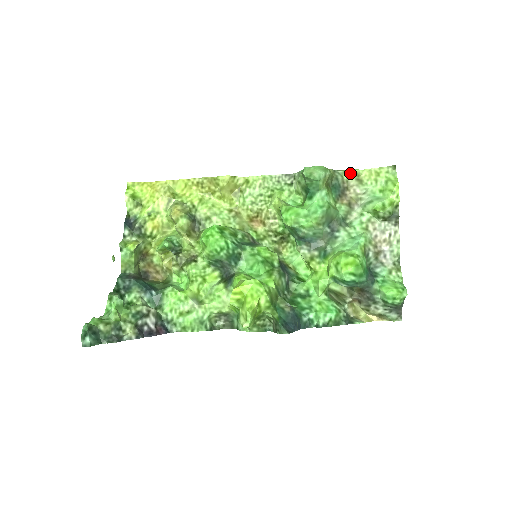
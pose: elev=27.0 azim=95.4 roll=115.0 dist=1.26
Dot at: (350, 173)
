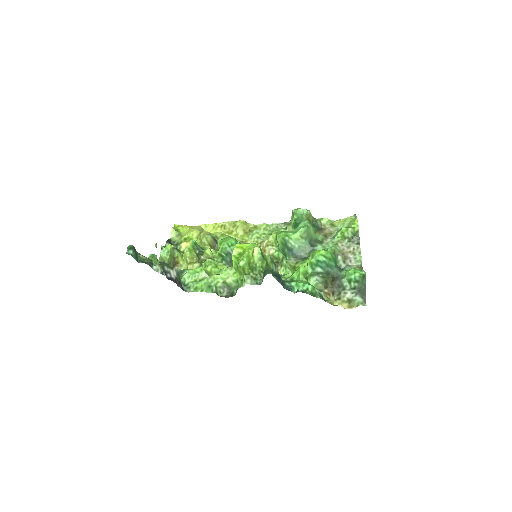
Dot at: (326, 220)
